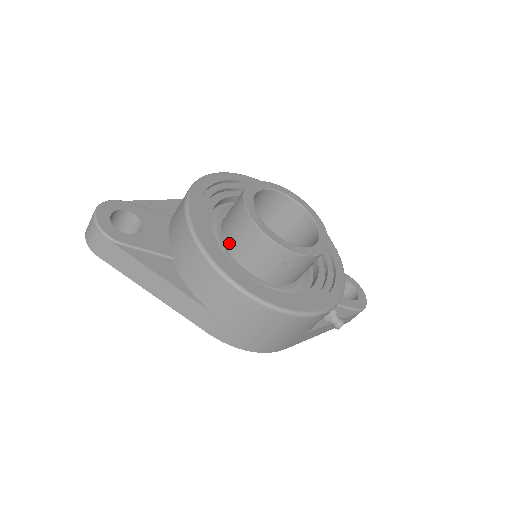
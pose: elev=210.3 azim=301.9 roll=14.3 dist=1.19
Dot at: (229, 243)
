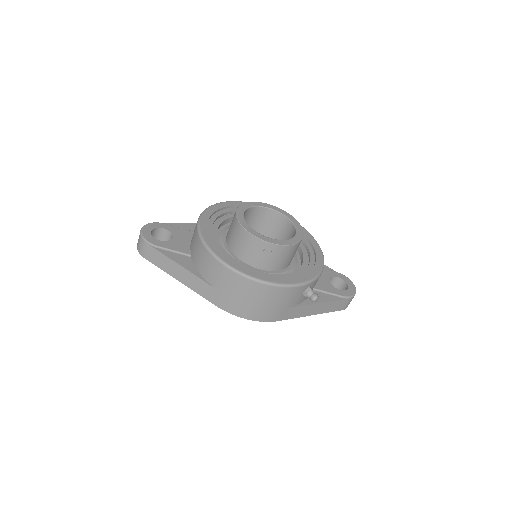
Dot at: (229, 243)
